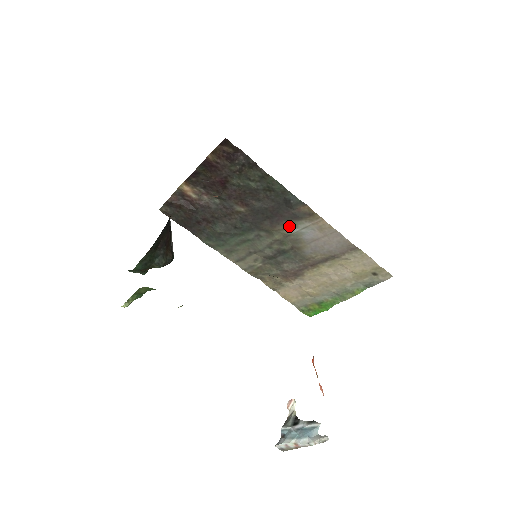
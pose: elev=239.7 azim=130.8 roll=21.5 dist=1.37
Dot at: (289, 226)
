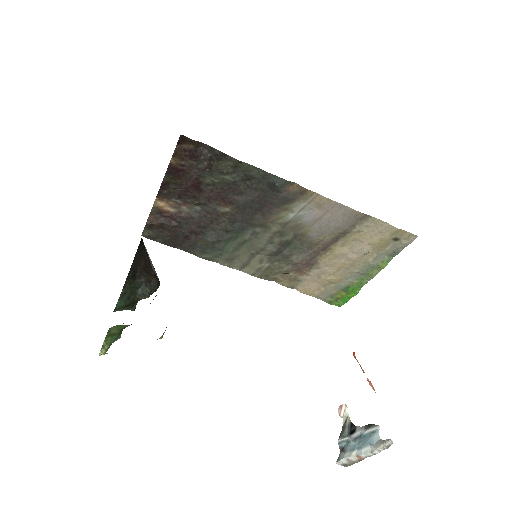
Dot at: (283, 213)
